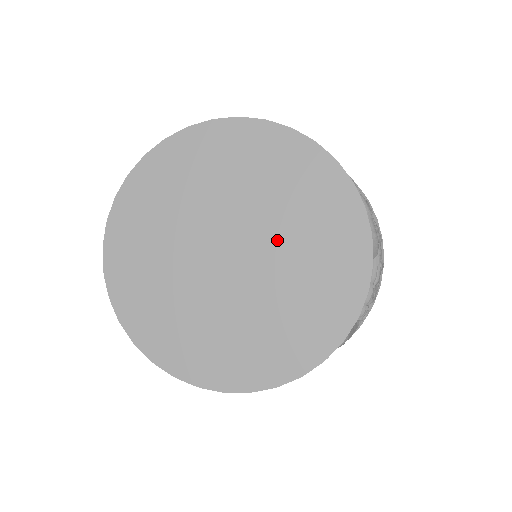
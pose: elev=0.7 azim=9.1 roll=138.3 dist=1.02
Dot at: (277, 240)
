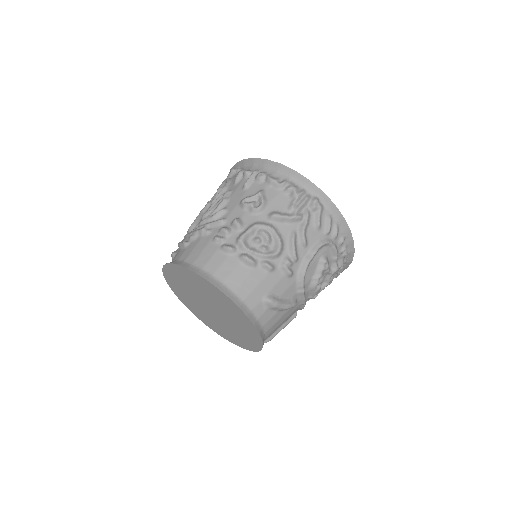
Dot at: (226, 315)
